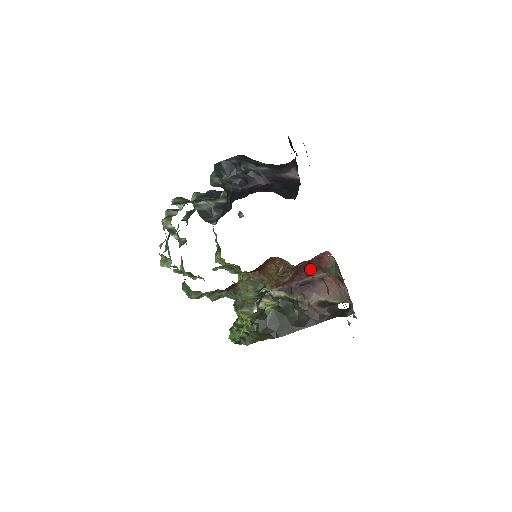
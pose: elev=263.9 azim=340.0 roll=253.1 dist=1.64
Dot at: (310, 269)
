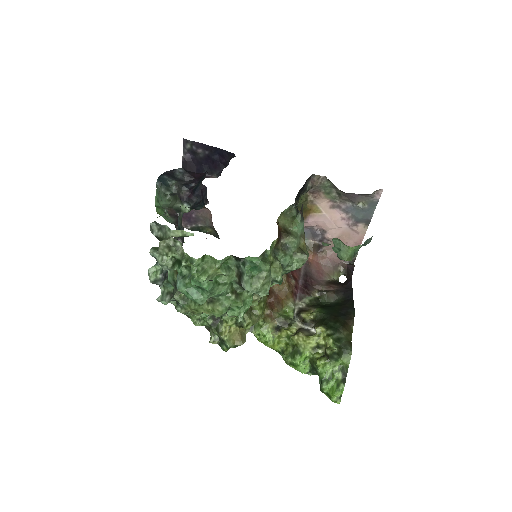
Dot at: occluded
